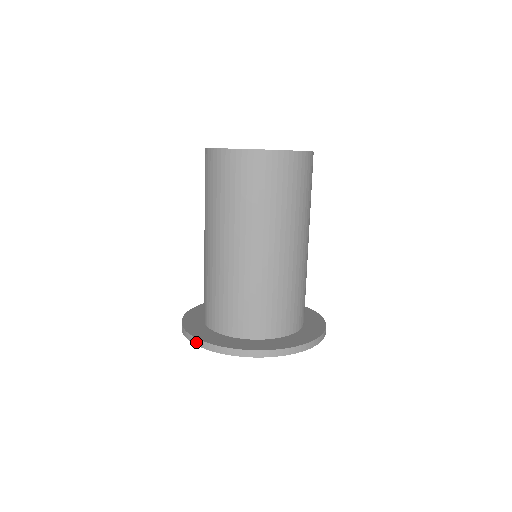
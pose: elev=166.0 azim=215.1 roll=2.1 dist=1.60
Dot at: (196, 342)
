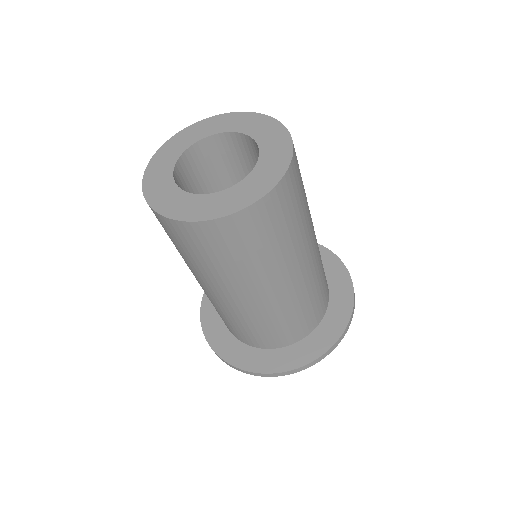
Dot at: (273, 376)
